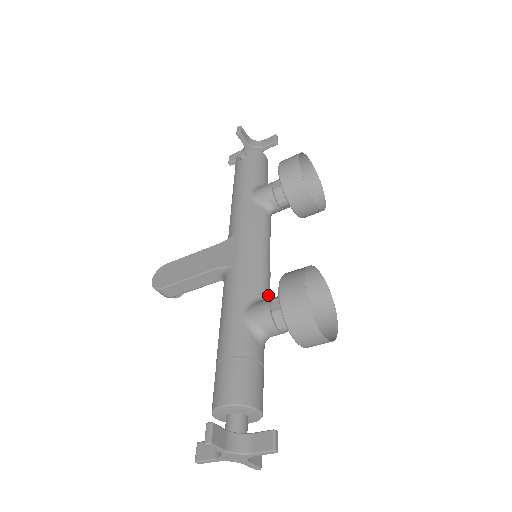
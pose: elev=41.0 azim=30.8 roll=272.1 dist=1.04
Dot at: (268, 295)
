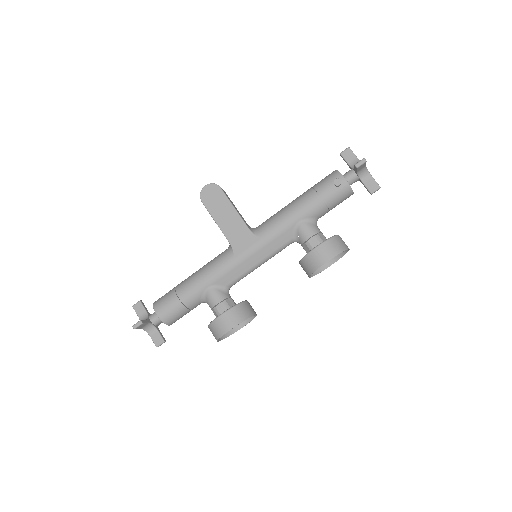
Dot at: occluded
